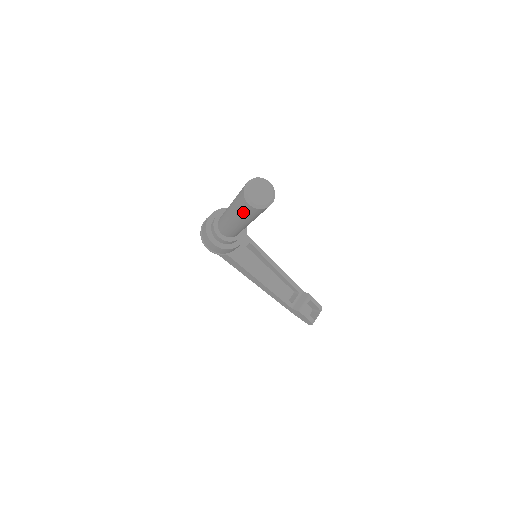
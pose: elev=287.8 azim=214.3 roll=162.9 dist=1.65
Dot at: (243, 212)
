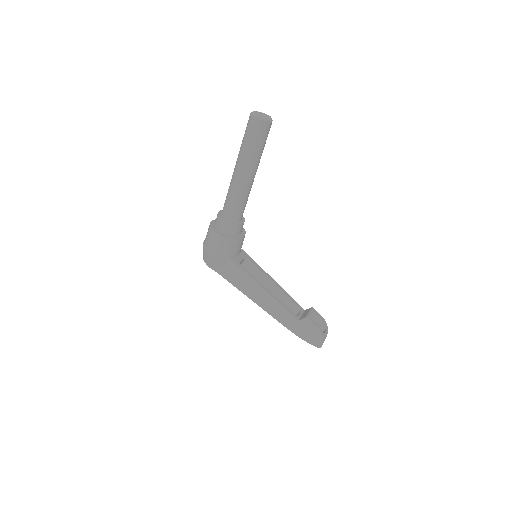
Dot at: (250, 139)
